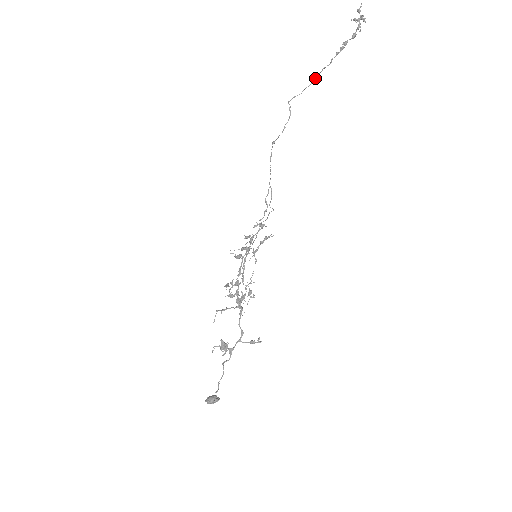
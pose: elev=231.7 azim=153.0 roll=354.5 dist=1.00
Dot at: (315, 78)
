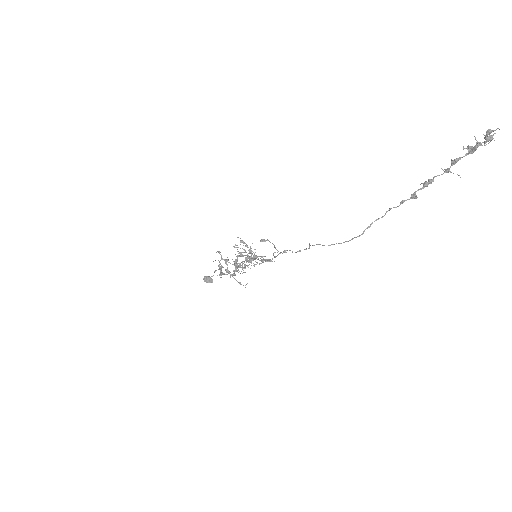
Dot at: (349, 240)
